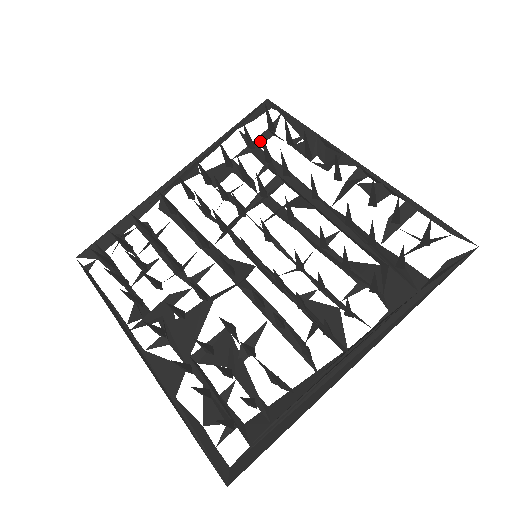
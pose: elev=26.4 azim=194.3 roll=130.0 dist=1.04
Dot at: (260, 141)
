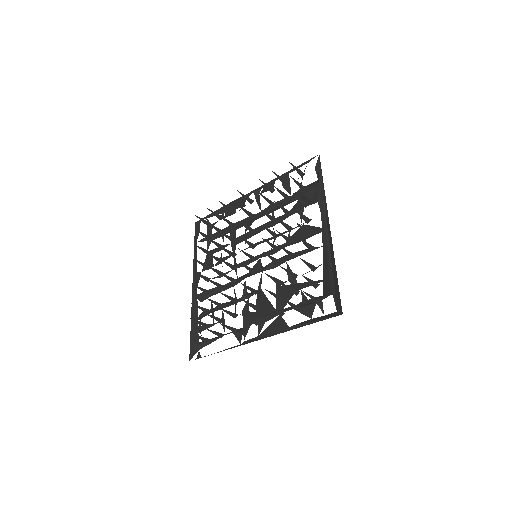
Dot at: (210, 234)
